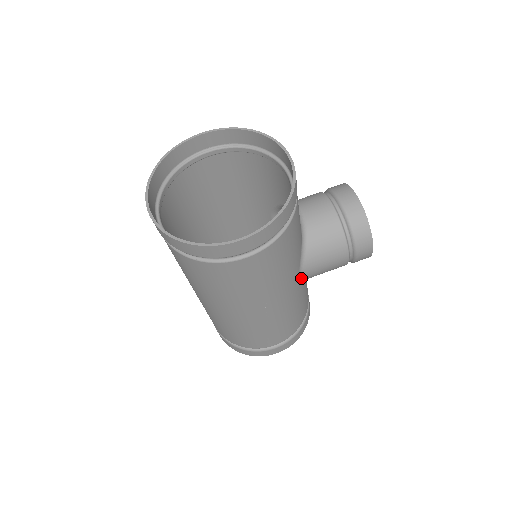
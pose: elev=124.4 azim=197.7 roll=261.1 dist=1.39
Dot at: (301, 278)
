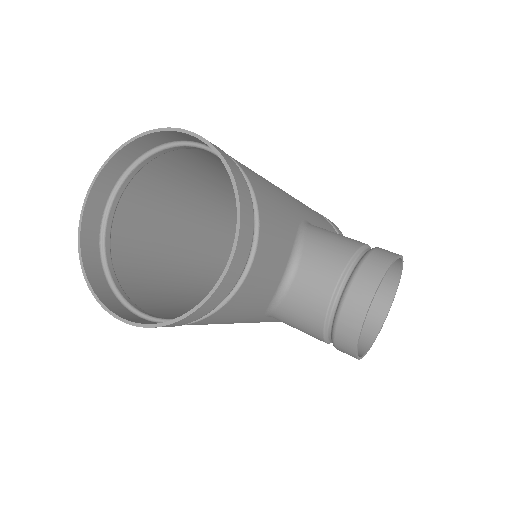
Dot at: occluded
